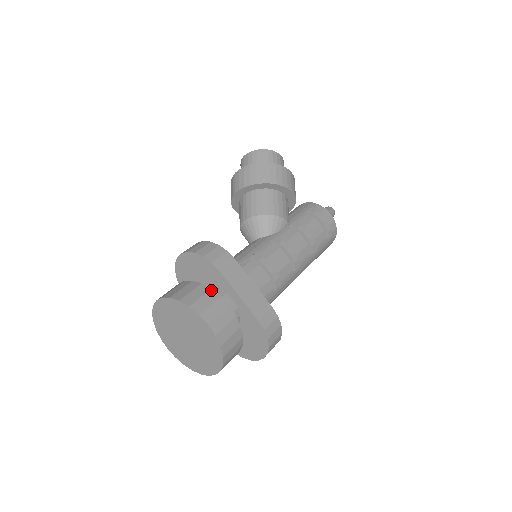
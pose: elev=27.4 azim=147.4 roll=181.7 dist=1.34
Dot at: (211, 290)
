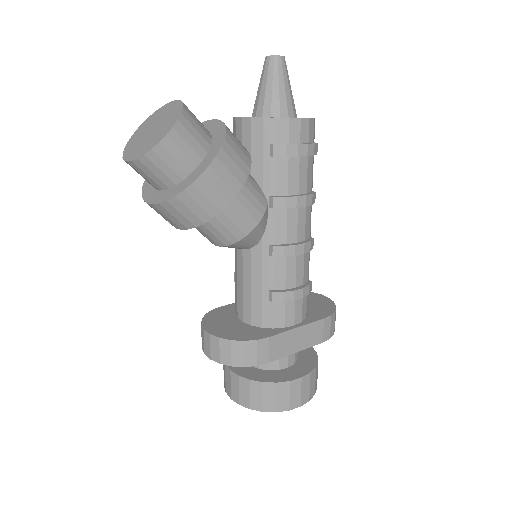
Dot at: (278, 384)
